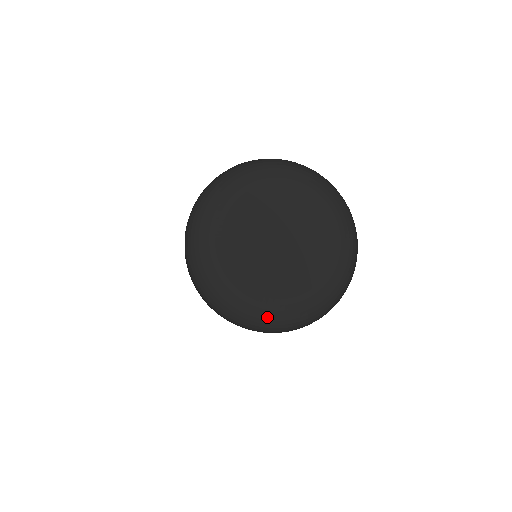
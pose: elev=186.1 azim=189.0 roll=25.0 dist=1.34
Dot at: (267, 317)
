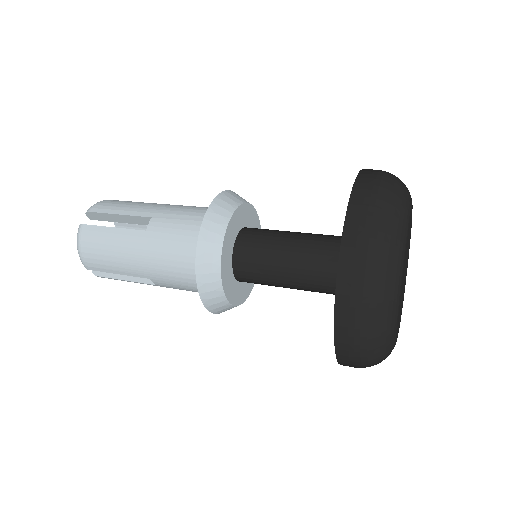
Dot at: occluded
